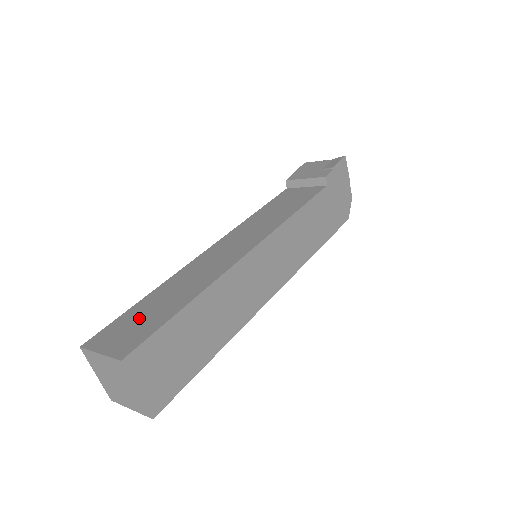
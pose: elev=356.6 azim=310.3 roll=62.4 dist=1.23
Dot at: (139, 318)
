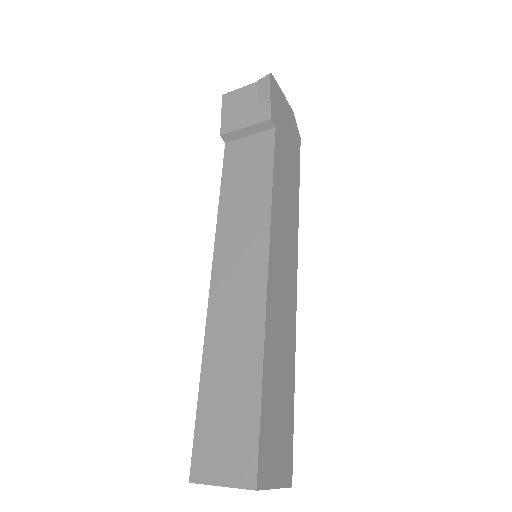
Dot at: (222, 422)
